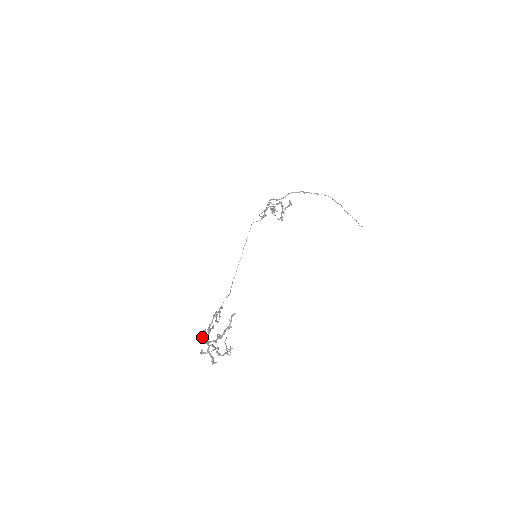
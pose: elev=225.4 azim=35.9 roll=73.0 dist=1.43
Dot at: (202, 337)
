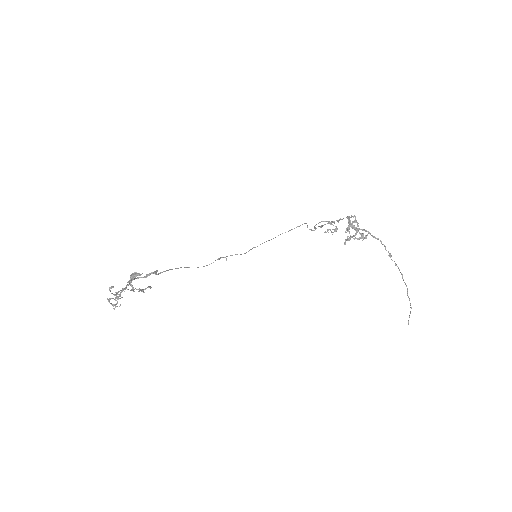
Dot at: (130, 277)
